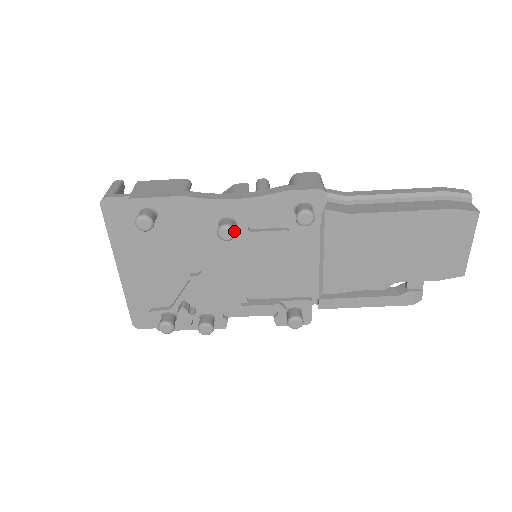
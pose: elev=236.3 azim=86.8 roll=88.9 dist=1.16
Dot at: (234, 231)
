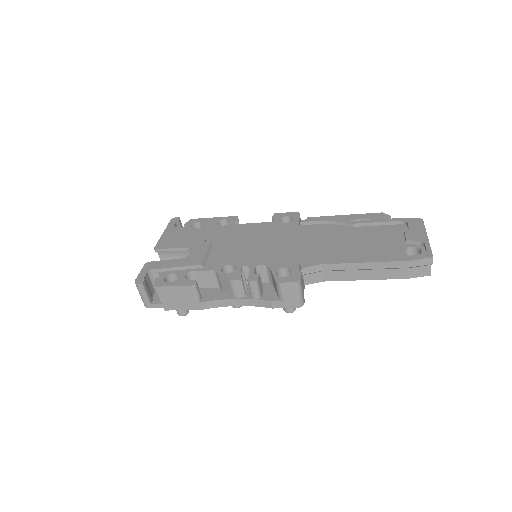
Dot at: occluded
